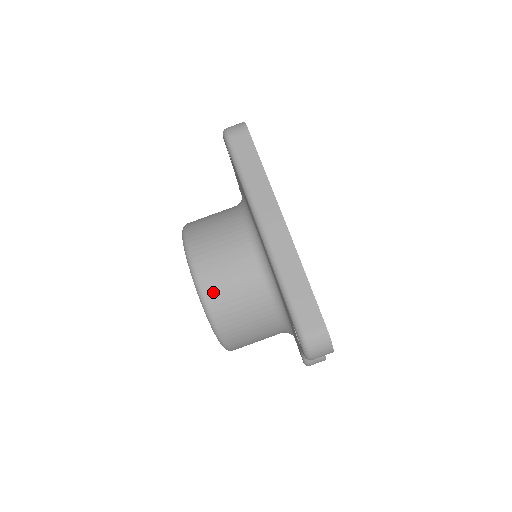
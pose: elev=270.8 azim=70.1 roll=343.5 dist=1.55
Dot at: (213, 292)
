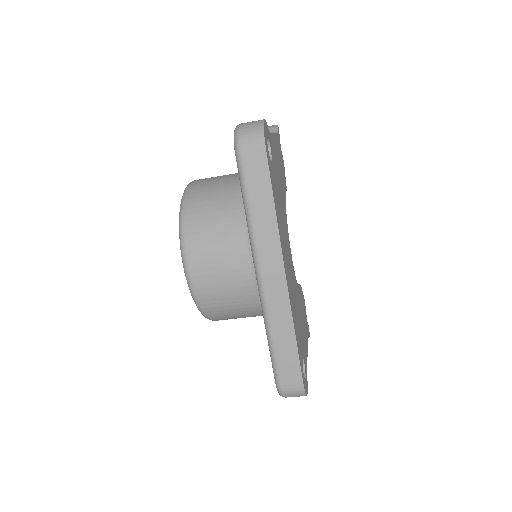
Dot at: (205, 294)
